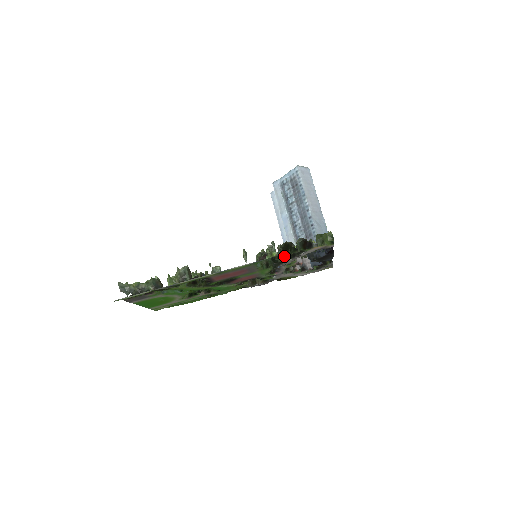
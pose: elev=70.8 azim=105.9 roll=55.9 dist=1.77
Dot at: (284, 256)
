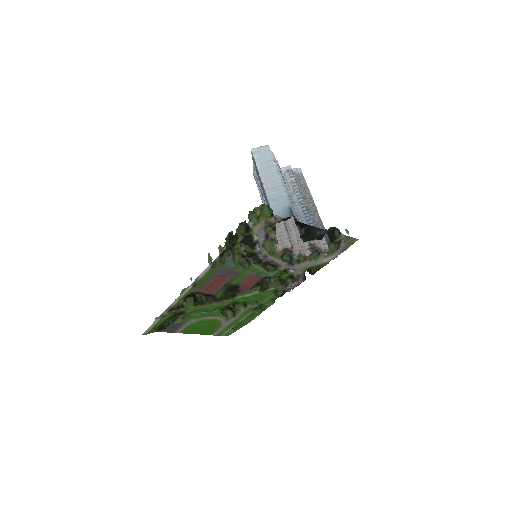
Dot at: (236, 248)
